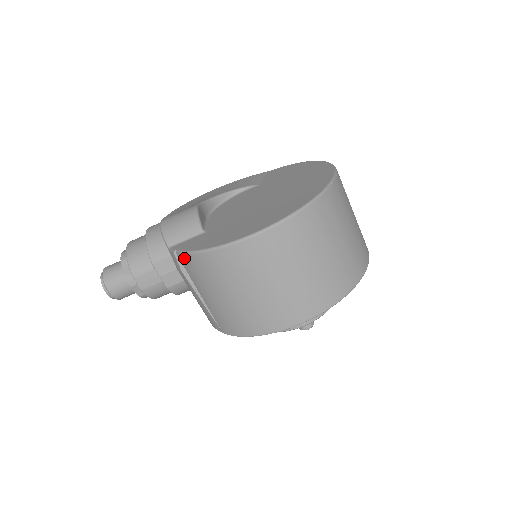
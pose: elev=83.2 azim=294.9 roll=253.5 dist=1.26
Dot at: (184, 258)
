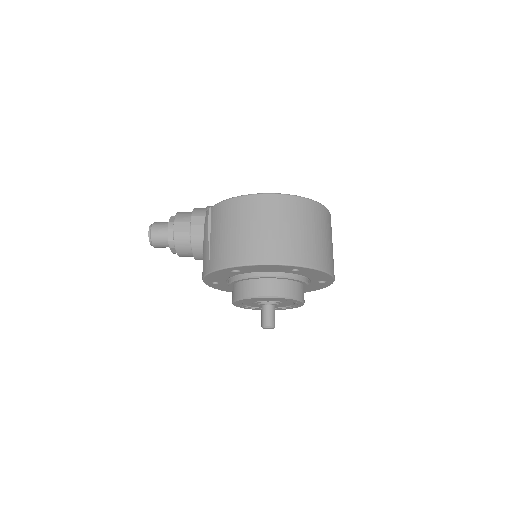
Dot at: (215, 208)
